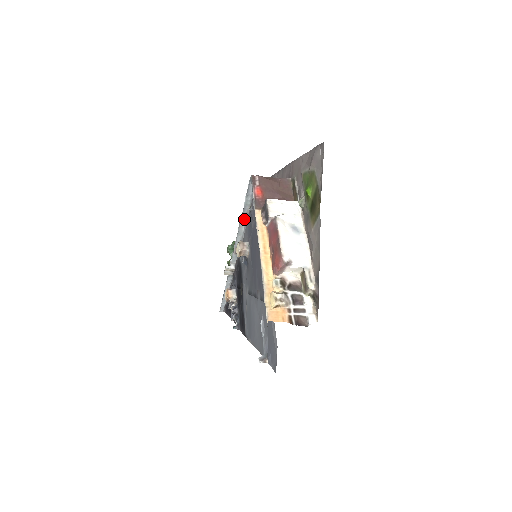
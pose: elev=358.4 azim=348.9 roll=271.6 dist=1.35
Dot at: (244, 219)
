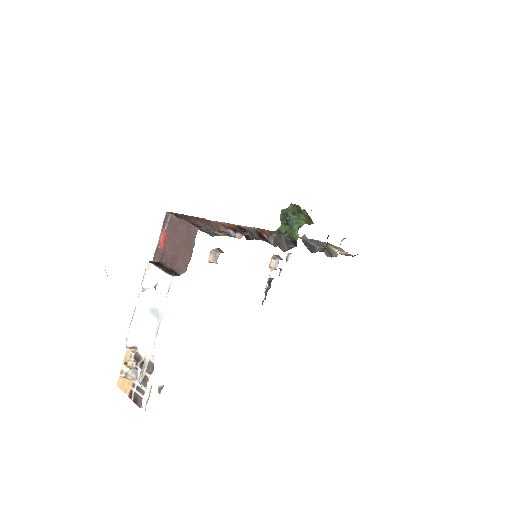
Dot at: occluded
